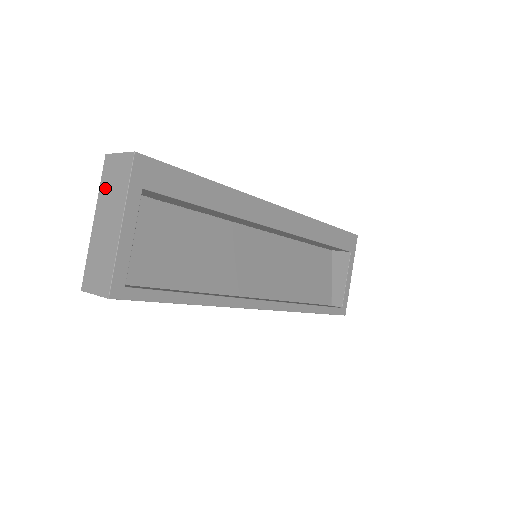
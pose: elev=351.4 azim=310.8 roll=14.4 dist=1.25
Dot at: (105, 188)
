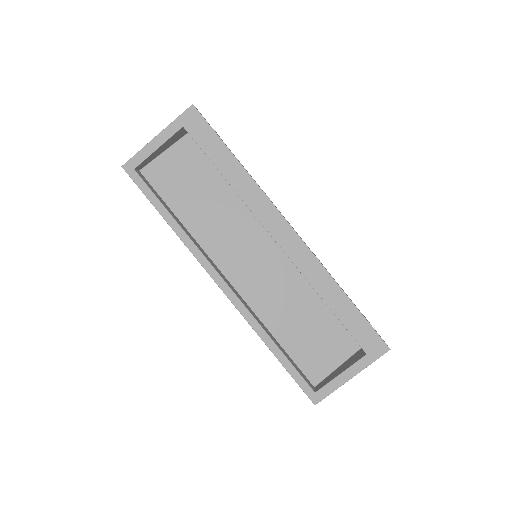
Dot at: occluded
